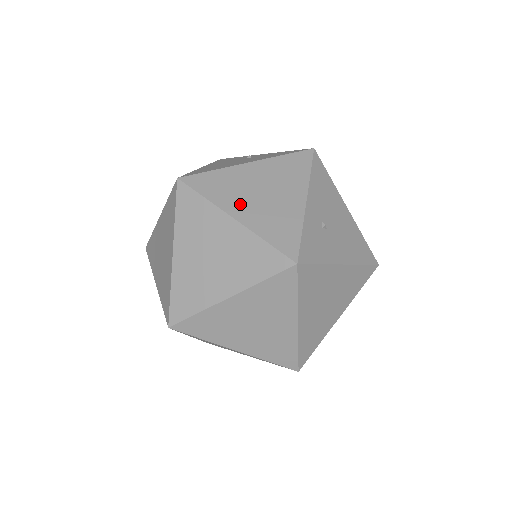
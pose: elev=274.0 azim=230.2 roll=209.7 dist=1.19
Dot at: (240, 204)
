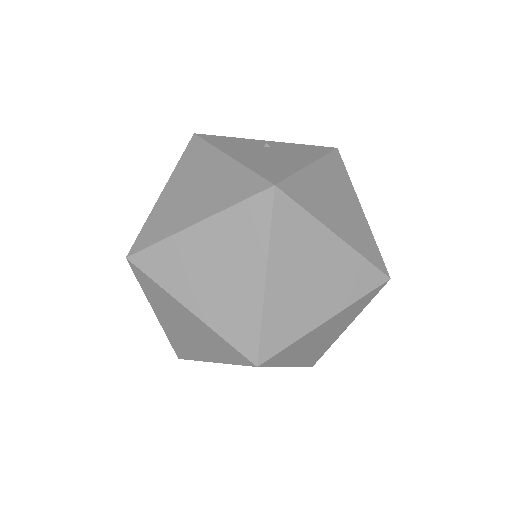
Dot at: (332, 218)
